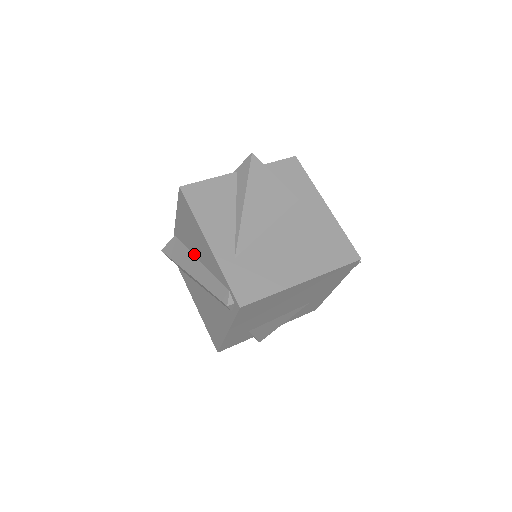
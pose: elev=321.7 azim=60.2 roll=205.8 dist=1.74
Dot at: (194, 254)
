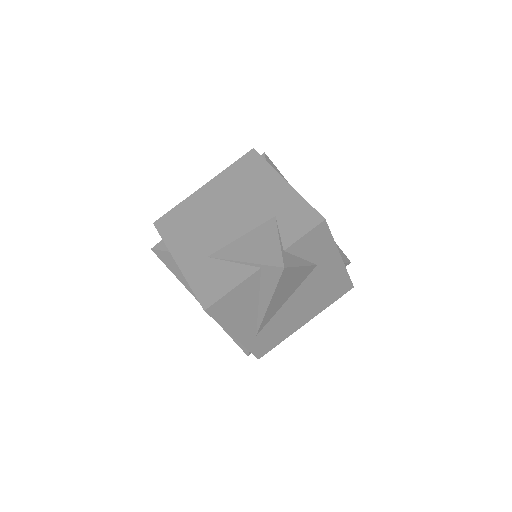
Dot at: occluded
